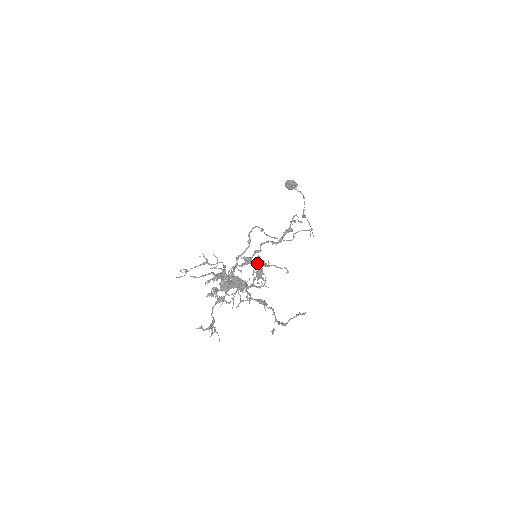
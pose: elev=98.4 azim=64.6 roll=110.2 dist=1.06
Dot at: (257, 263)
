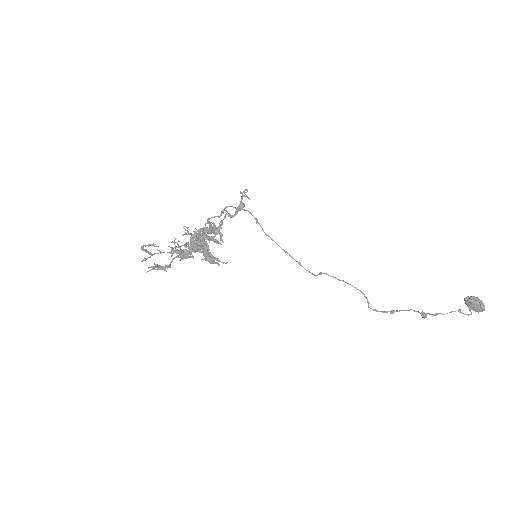
Dot at: (215, 231)
